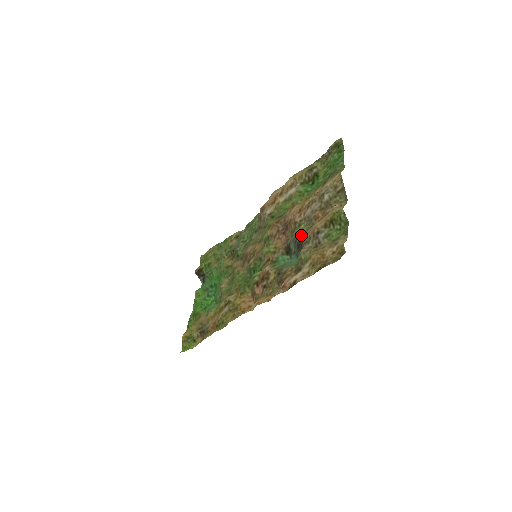
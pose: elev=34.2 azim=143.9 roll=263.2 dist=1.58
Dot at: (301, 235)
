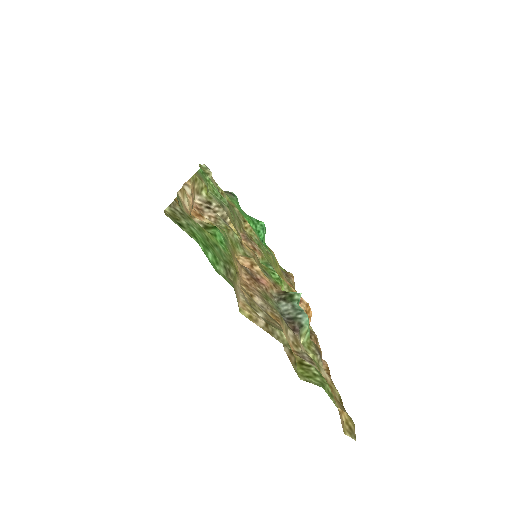
Dot at: occluded
